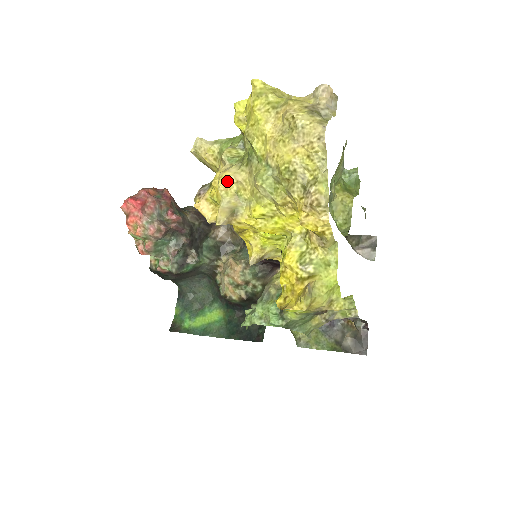
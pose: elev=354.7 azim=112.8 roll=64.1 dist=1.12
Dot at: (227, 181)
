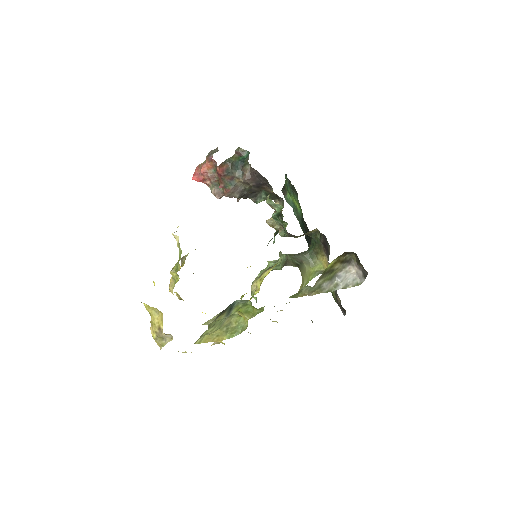
Dot at: (171, 291)
